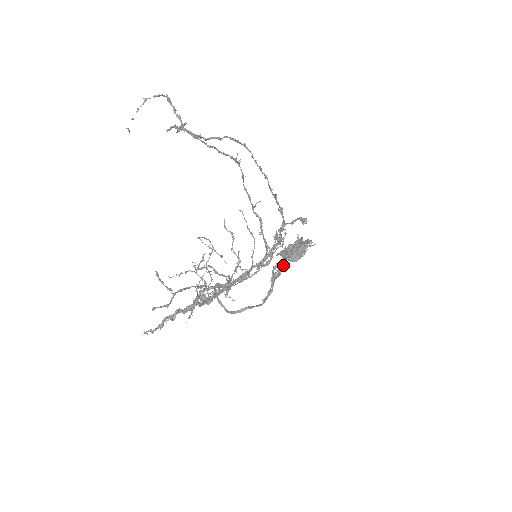
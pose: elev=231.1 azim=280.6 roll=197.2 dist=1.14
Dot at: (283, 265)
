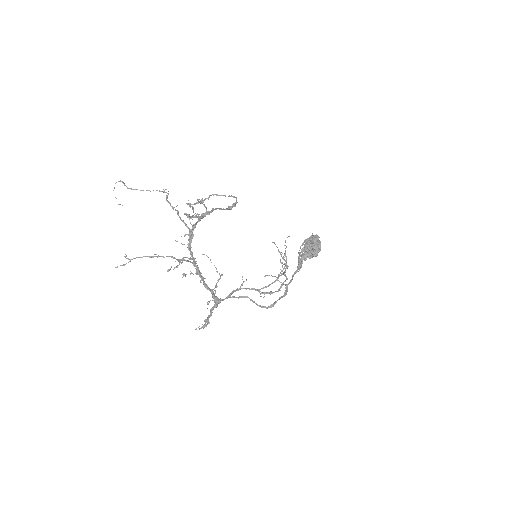
Dot at: (299, 261)
